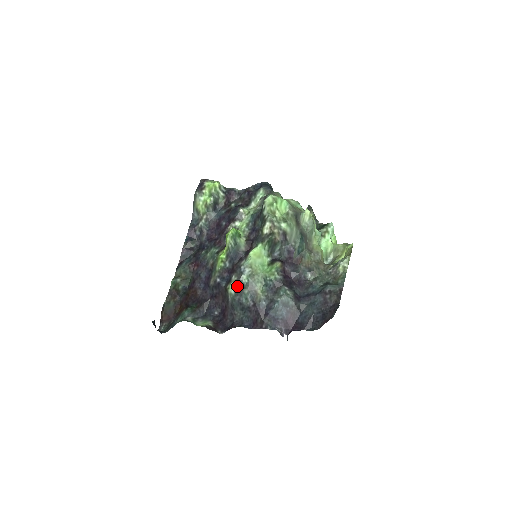
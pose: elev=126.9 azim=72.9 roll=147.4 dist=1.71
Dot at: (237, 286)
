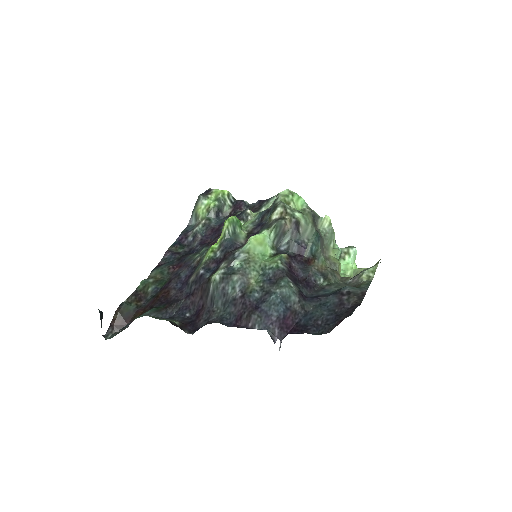
Dot at: (225, 271)
